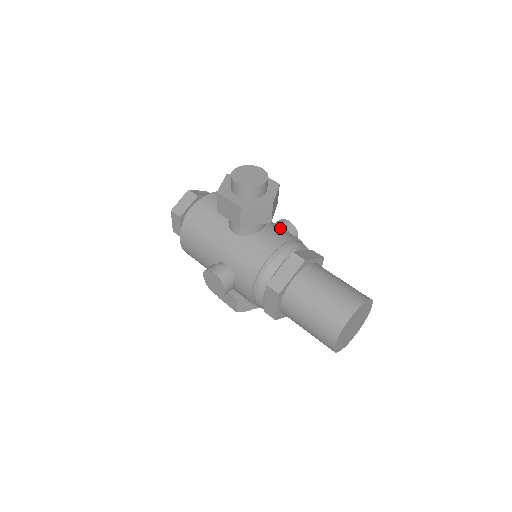
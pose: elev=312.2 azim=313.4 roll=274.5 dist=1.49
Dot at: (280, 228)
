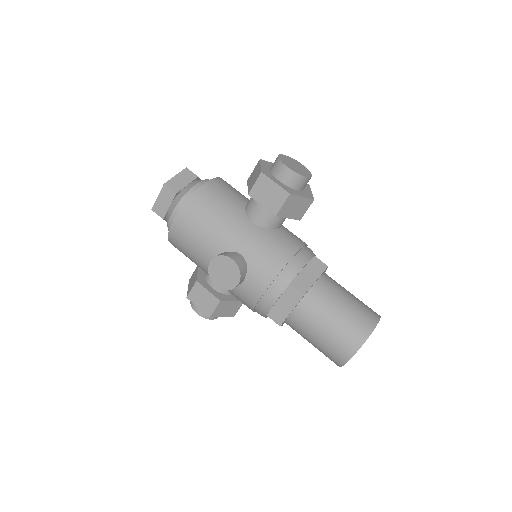
Dot at: occluded
